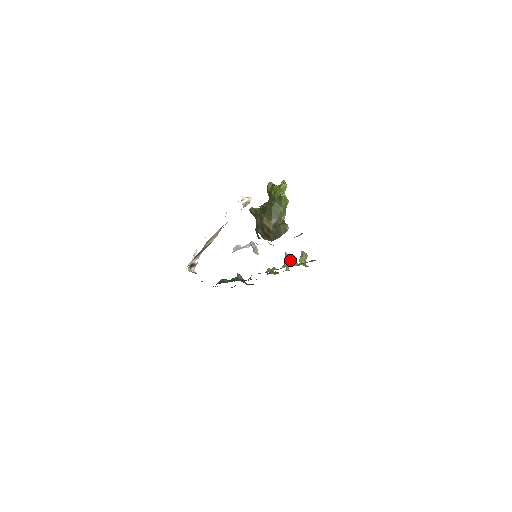
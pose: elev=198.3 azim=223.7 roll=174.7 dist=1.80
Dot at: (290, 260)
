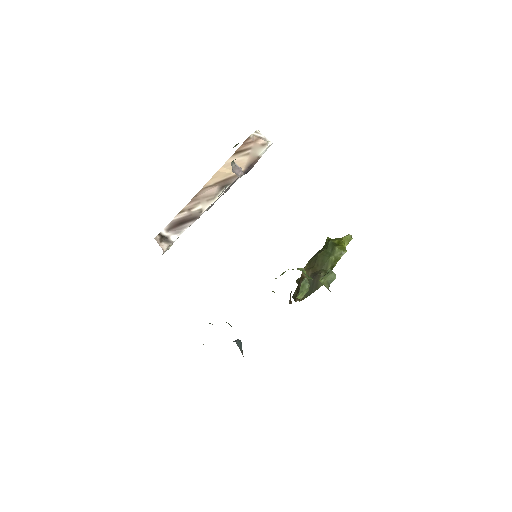
Dot at: occluded
